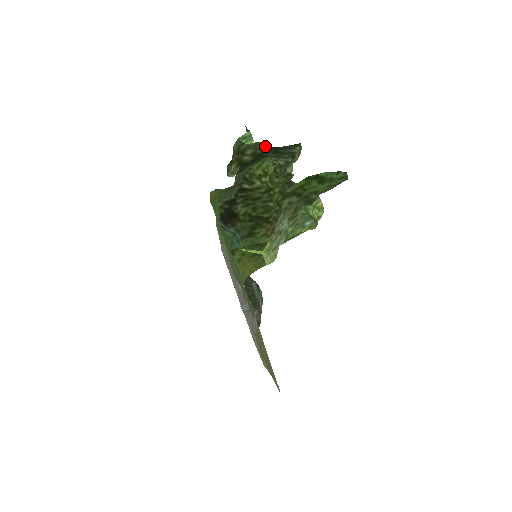
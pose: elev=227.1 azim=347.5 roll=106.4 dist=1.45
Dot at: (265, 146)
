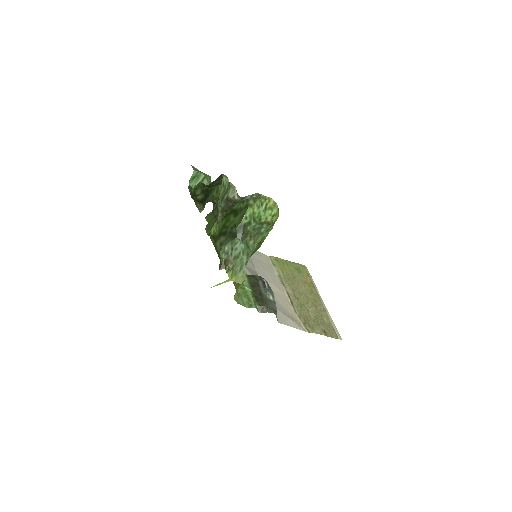
Dot at: (204, 185)
